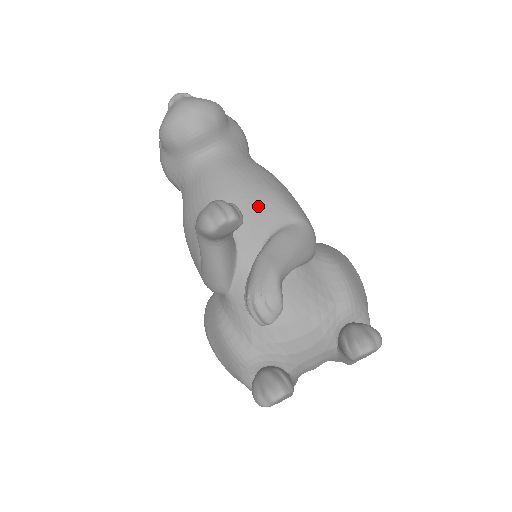
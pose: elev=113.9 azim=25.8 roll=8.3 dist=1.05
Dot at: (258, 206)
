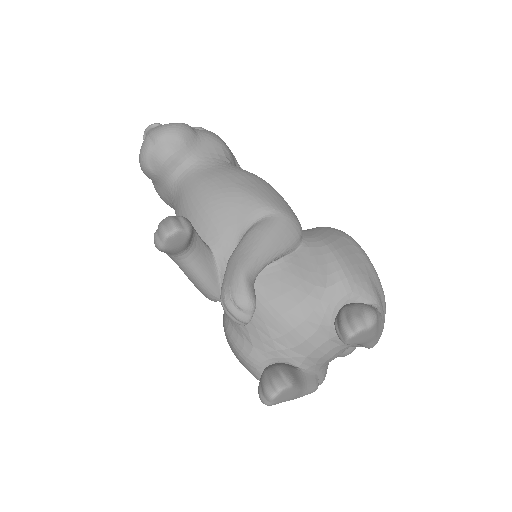
Dot at: (228, 209)
